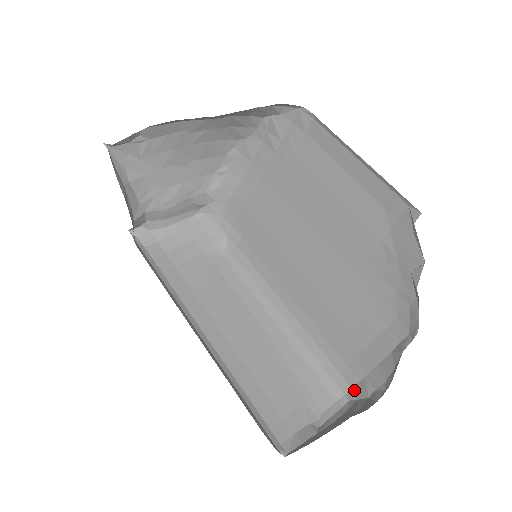
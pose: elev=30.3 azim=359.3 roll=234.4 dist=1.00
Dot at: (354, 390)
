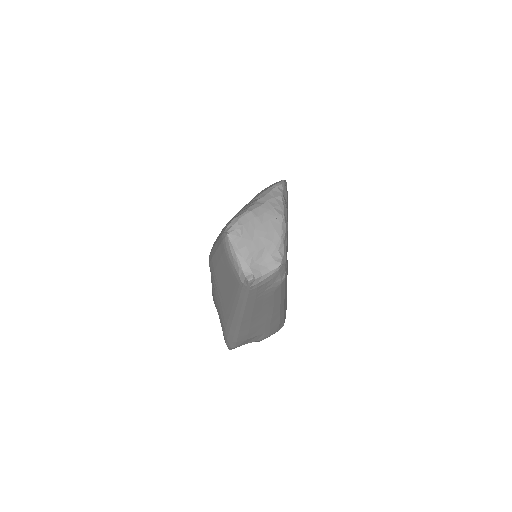
Dot at: occluded
